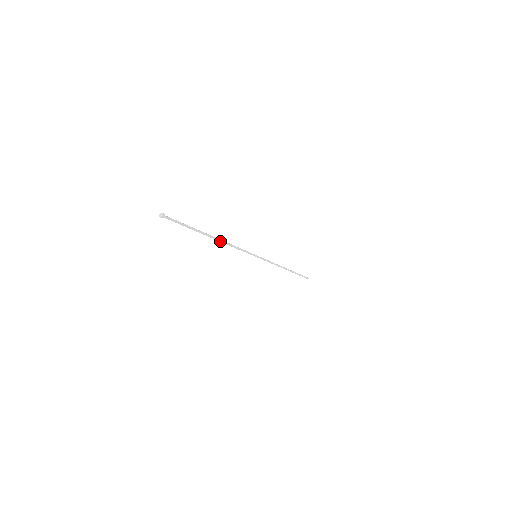
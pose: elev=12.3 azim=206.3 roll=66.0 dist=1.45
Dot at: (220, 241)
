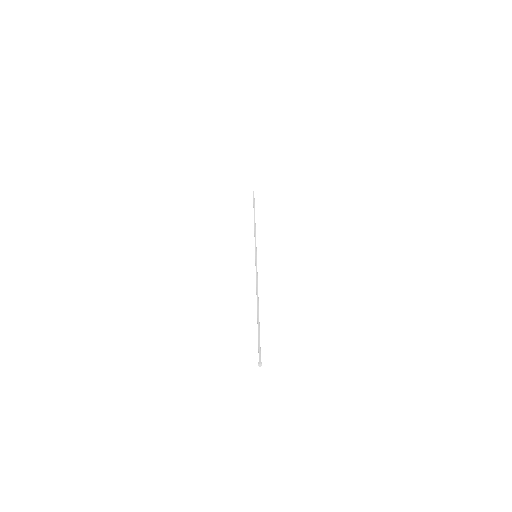
Dot at: (257, 299)
